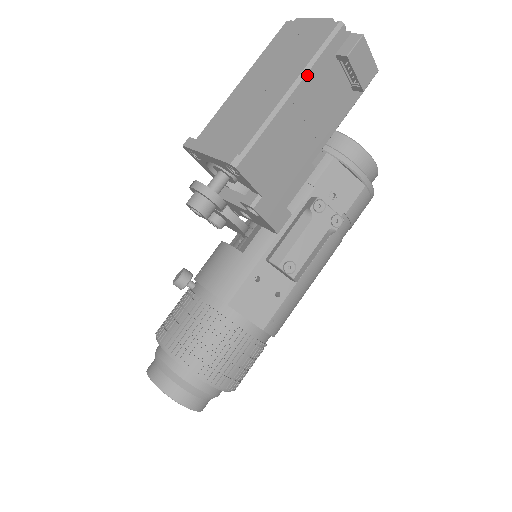
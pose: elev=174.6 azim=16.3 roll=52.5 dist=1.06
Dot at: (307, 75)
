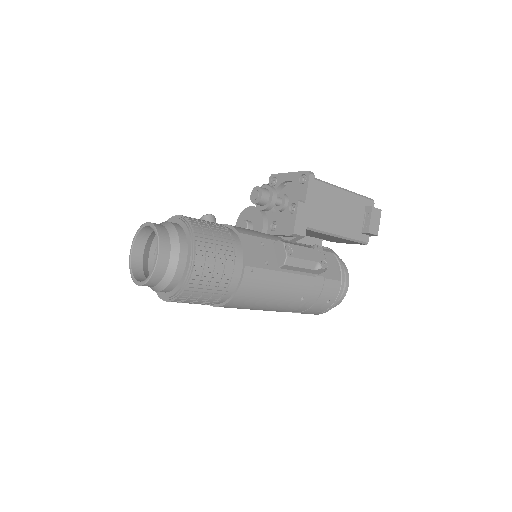
Dot at: (353, 194)
